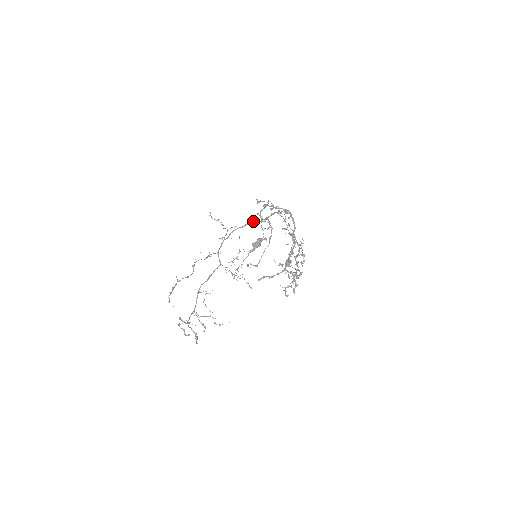
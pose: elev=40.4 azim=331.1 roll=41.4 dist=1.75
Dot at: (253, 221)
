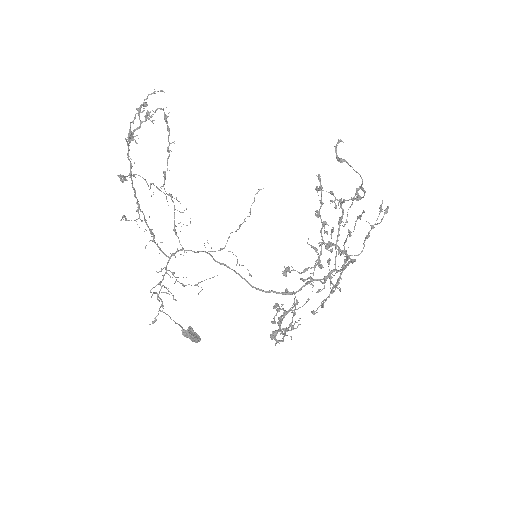
Dot at: occluded
